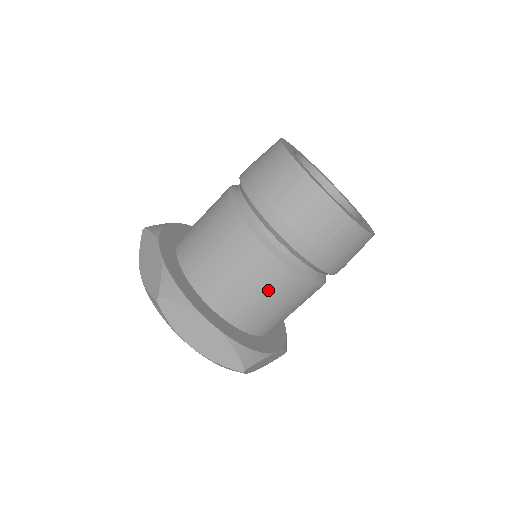
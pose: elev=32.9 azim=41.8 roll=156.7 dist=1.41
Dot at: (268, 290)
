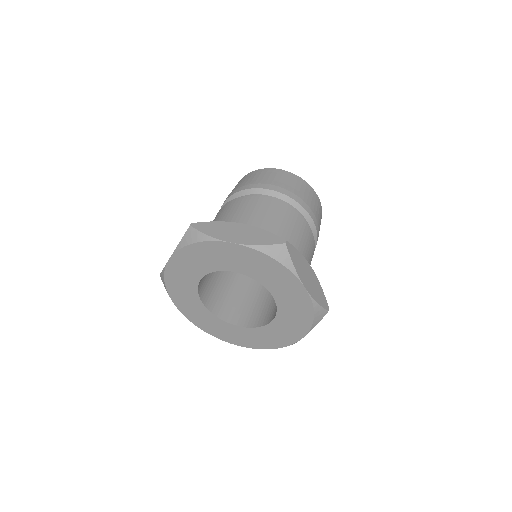
Dot at: (271, 215)
